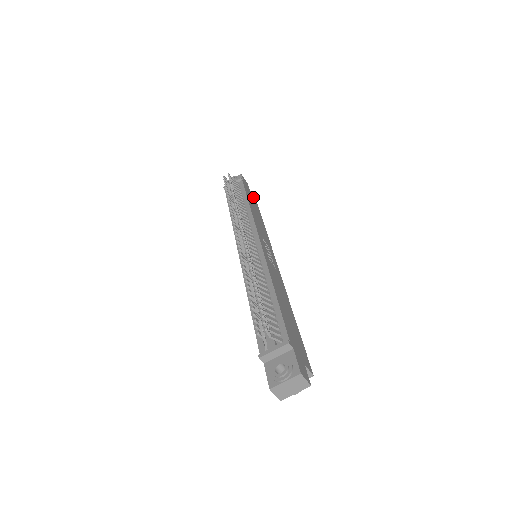
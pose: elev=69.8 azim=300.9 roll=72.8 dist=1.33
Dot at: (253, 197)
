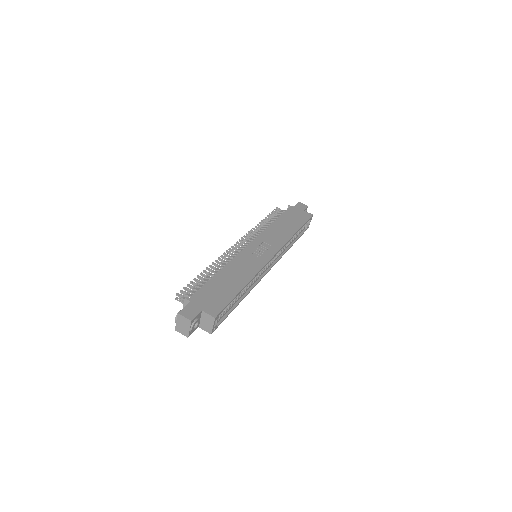
Dot at: (305, 214)
